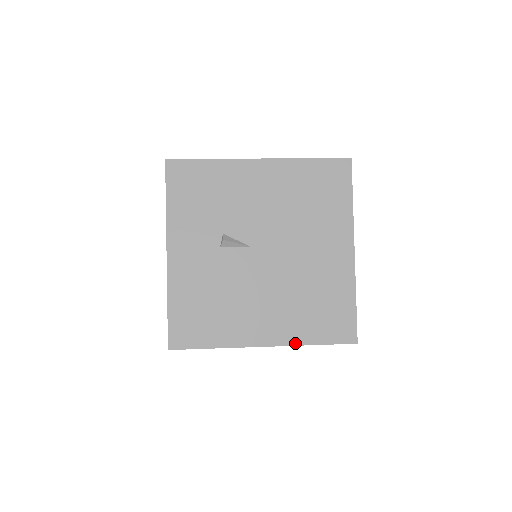
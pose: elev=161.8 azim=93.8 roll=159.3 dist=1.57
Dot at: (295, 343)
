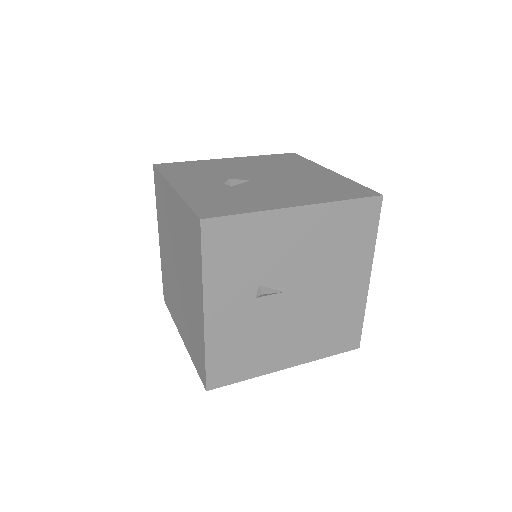
Dot at: (313, 359)
